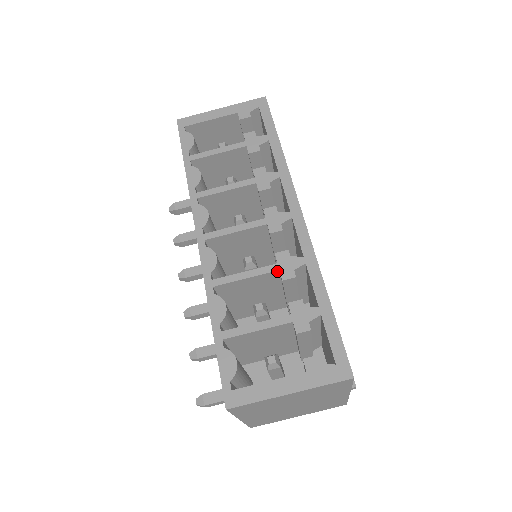
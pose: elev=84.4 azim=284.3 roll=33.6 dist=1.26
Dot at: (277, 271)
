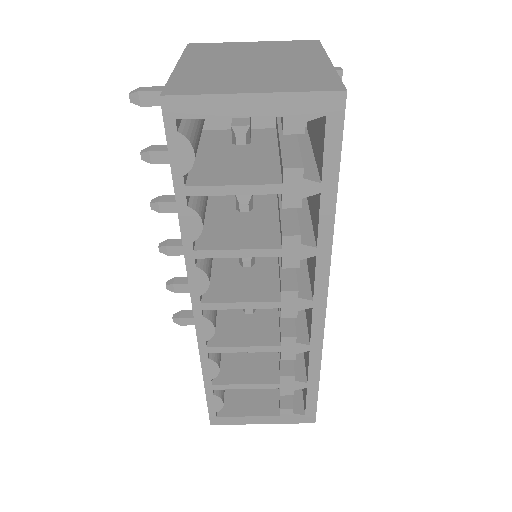
Dot at: (278, 350)
